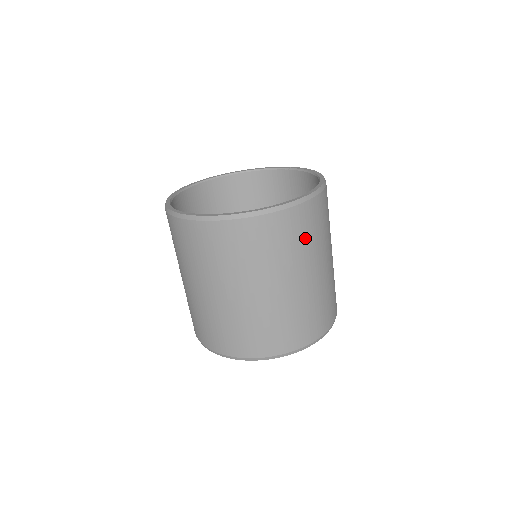
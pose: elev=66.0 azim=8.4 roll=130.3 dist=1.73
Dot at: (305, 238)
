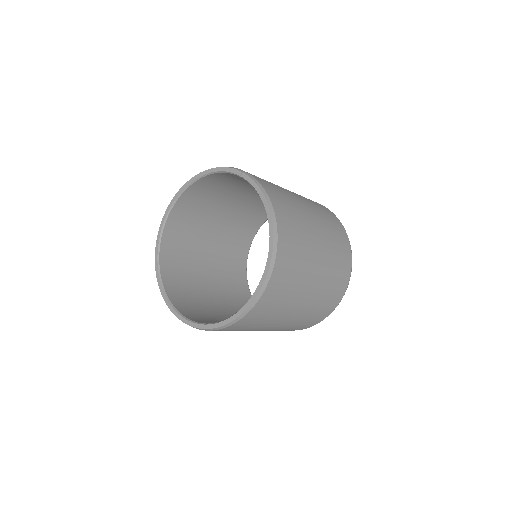
Dot at: (279, 303)
